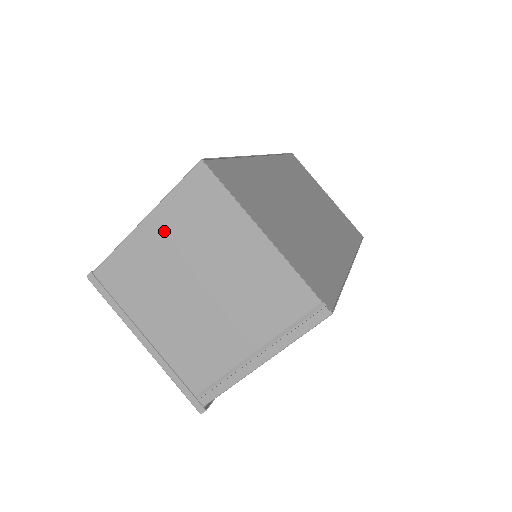
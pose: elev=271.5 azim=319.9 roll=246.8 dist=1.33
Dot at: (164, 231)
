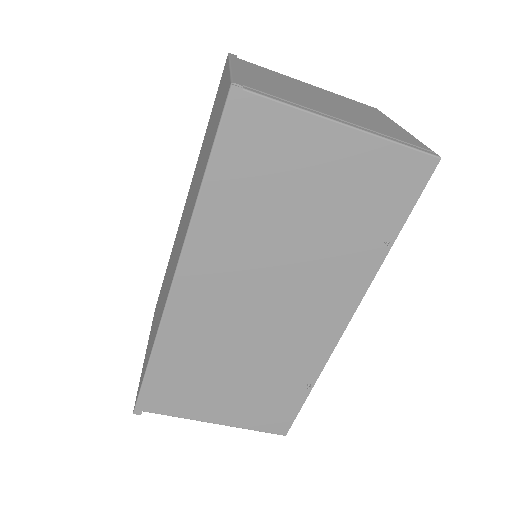
Dot at: (321, 90)
